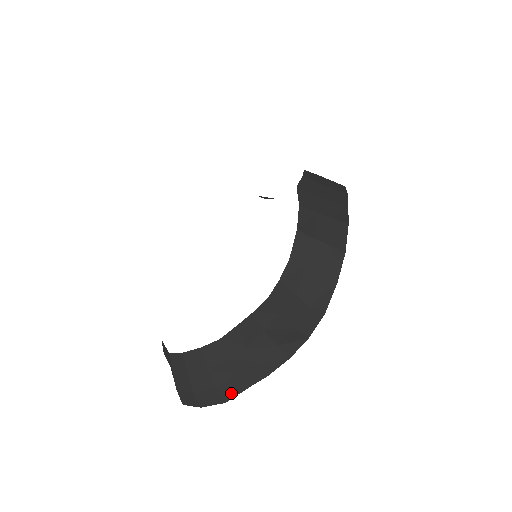
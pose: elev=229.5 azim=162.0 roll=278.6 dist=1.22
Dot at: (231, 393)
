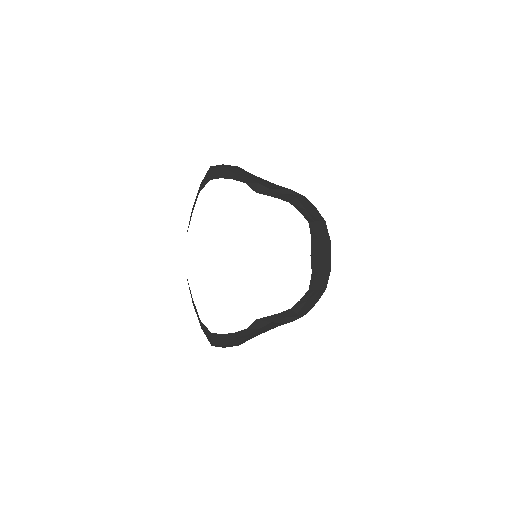
Dot at: (244, 342)
